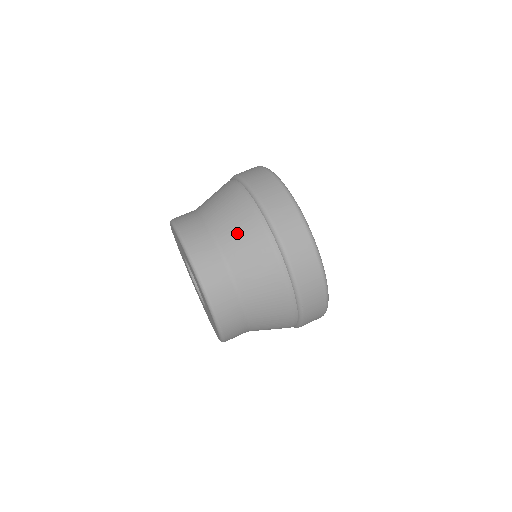
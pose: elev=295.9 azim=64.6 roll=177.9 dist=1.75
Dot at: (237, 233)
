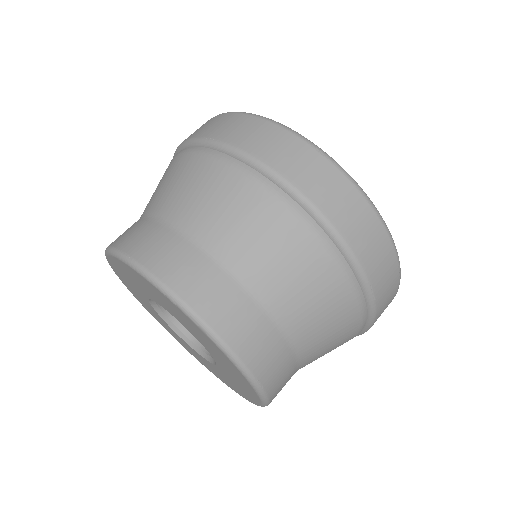
Dot at: (218, 210)
